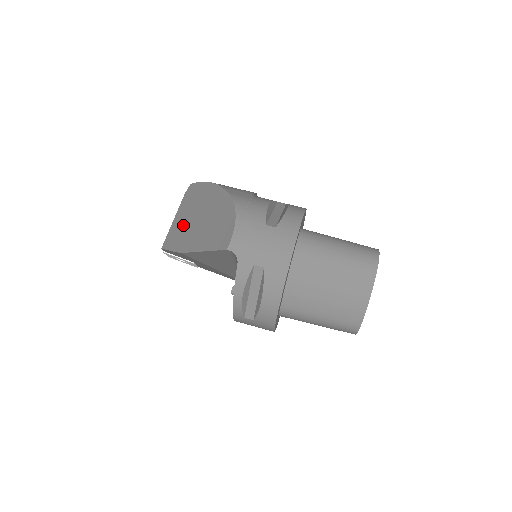
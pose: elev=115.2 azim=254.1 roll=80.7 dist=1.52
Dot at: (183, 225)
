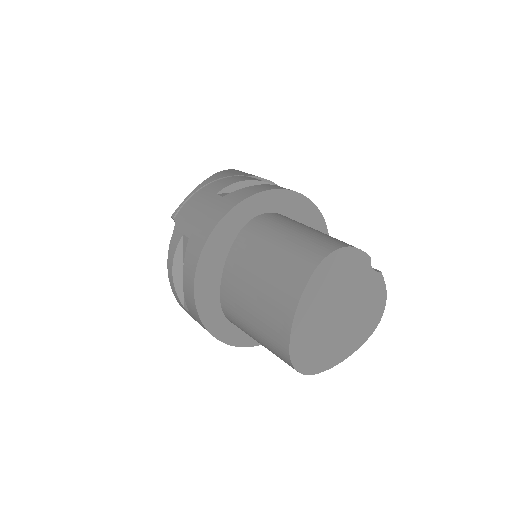
Dot at: occluded
